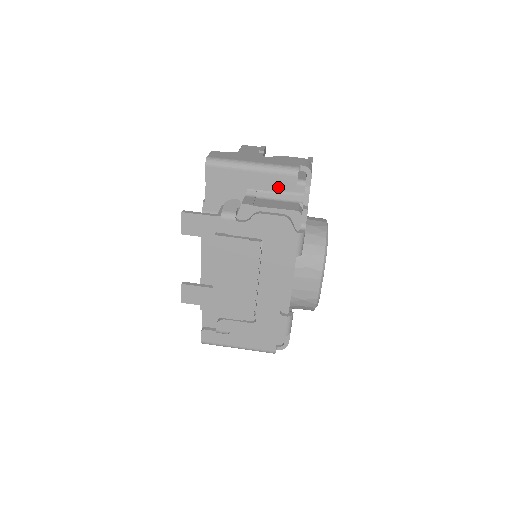
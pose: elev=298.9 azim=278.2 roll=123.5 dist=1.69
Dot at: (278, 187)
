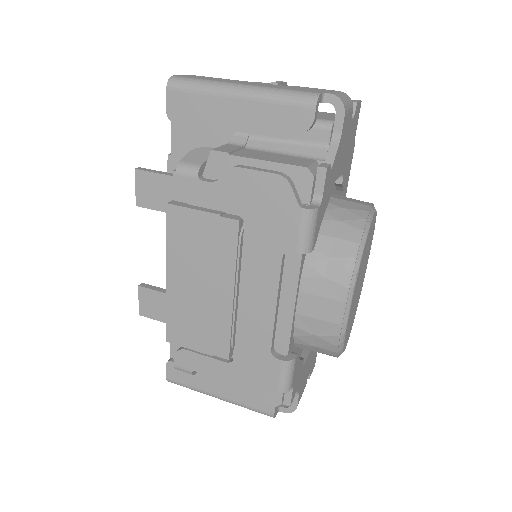
Dot at: (281, 129)
